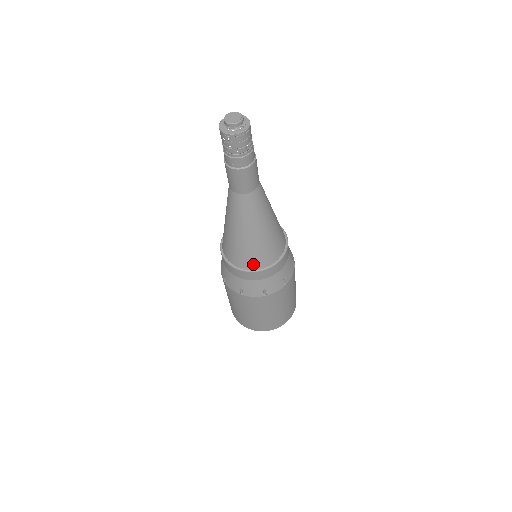
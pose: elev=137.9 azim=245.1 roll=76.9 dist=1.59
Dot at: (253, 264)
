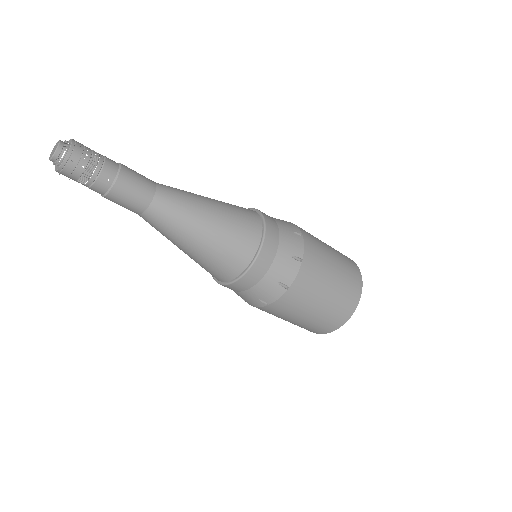
Dot at: occluded
